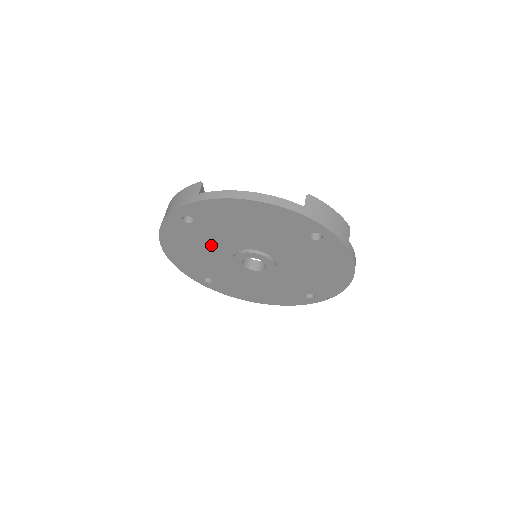
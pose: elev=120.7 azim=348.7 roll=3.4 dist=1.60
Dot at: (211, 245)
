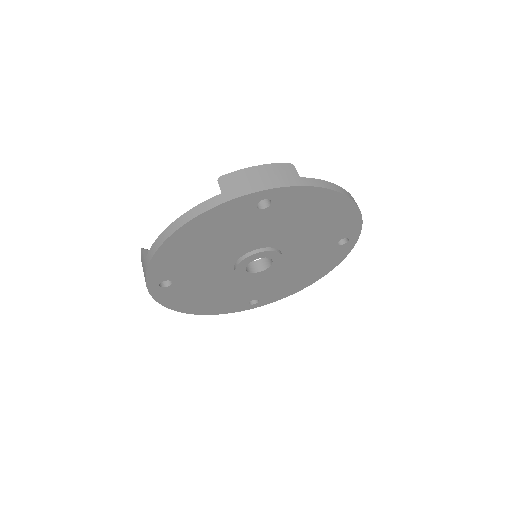
Dot at: (211, 282)
